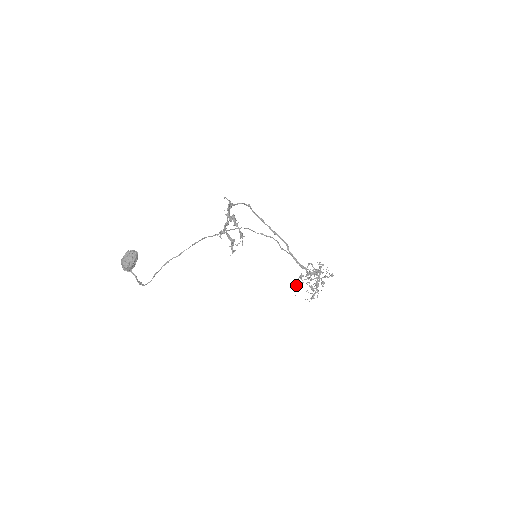
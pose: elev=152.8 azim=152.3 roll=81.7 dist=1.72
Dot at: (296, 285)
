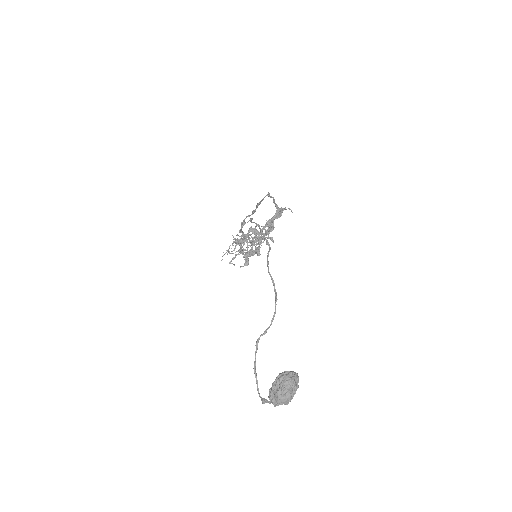
Dot at: (227, 251)
